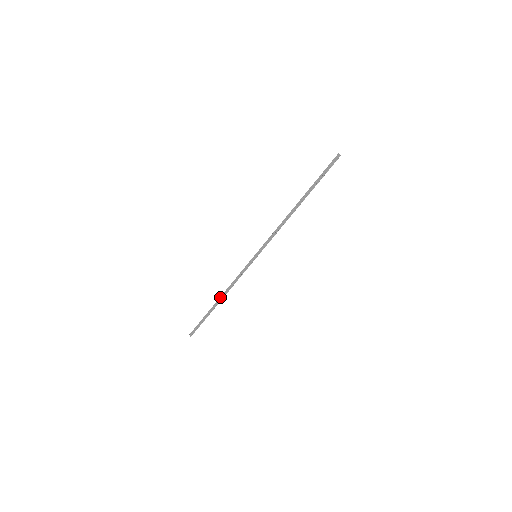
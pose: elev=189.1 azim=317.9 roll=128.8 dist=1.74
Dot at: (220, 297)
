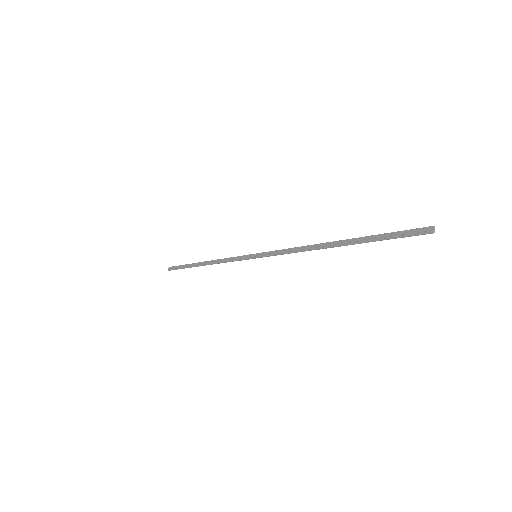
Dot at: (205, 261)
